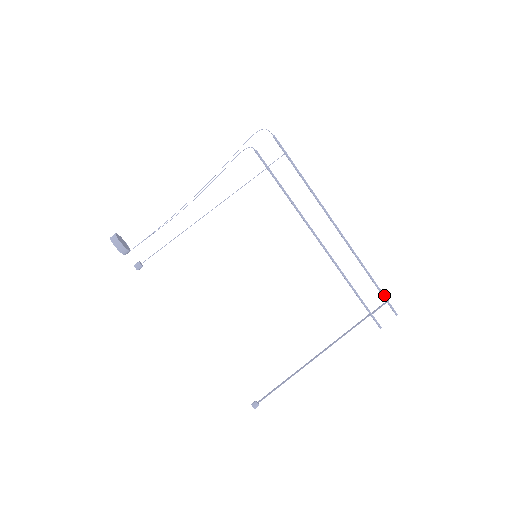
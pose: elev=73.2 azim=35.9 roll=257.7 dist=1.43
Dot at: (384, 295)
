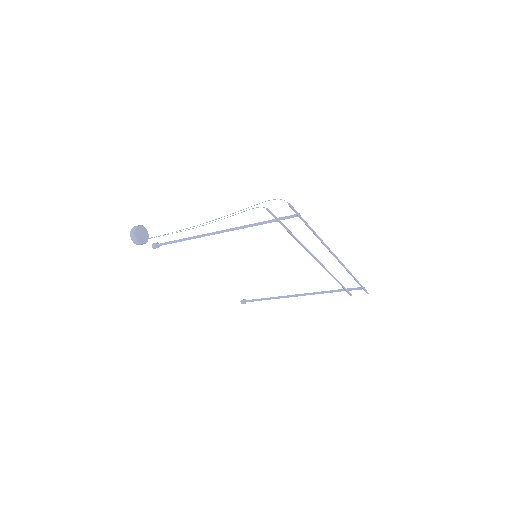
Dot at: (362, 286)
